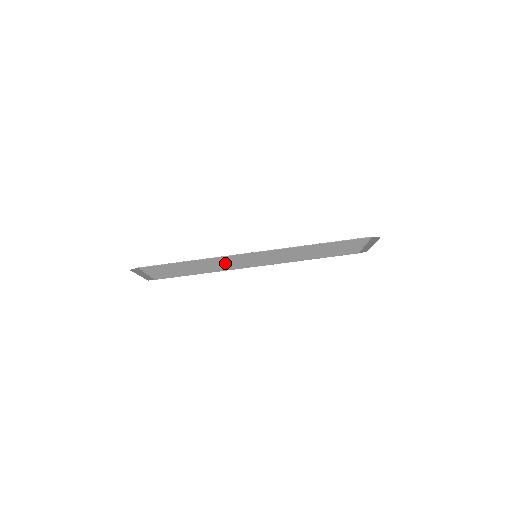
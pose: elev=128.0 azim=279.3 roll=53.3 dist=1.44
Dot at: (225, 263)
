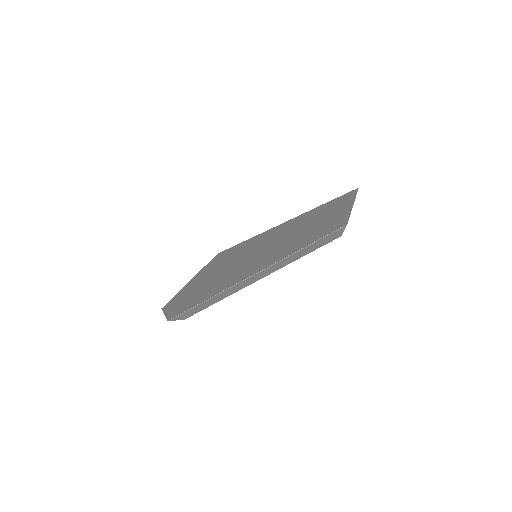
Dot at: (233, 289)
